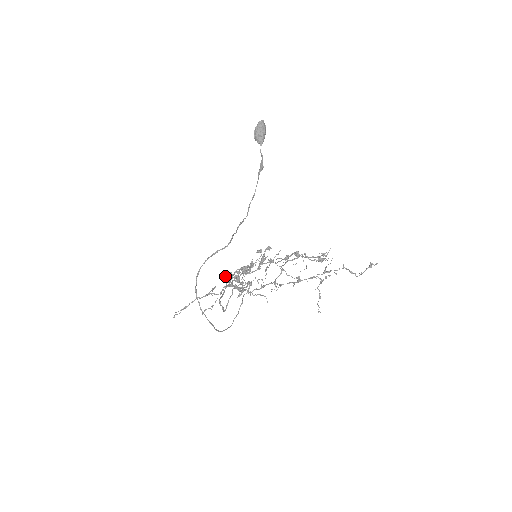
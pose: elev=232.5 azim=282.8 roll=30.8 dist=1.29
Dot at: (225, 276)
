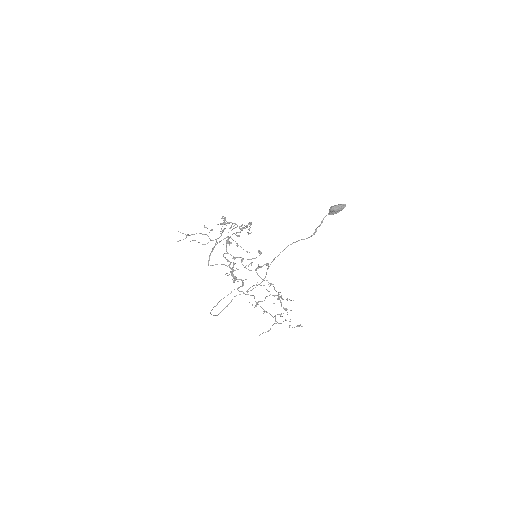
Dot at: (222, 224)
